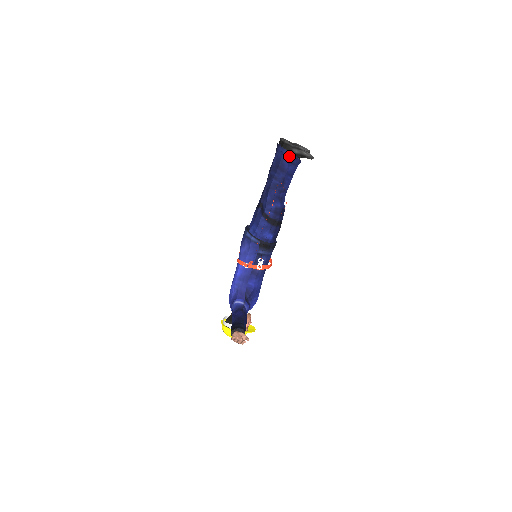
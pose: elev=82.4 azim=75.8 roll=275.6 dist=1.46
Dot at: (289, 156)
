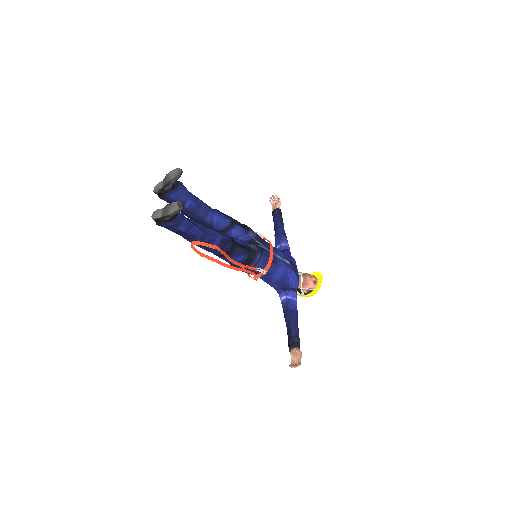
Dot at: (169, 225)
